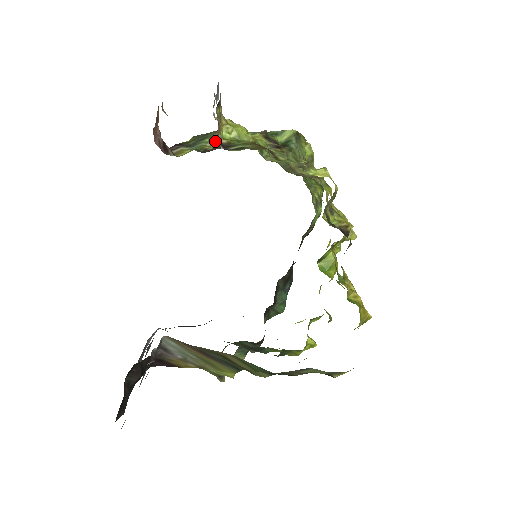
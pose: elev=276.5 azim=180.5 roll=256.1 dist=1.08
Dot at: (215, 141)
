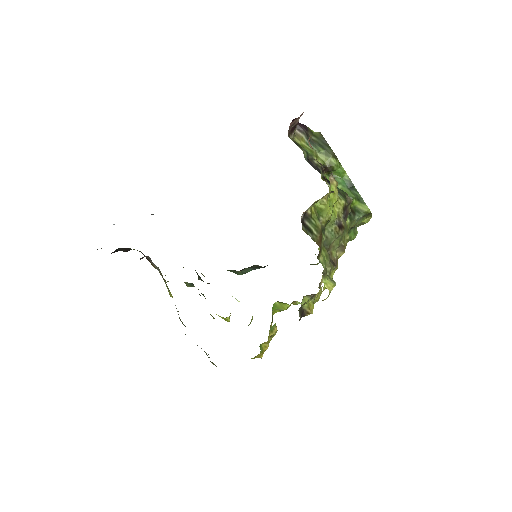
Dot at: (325, 159)
